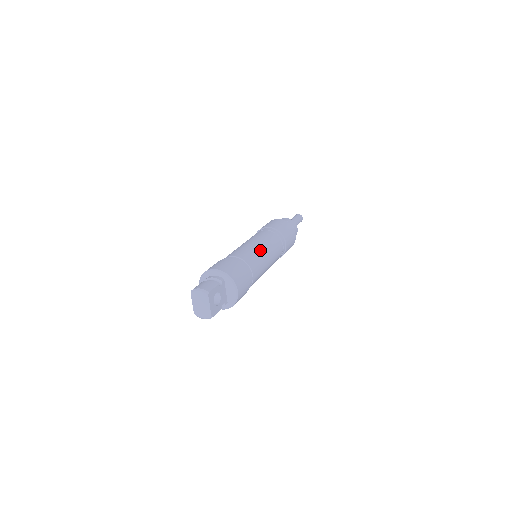
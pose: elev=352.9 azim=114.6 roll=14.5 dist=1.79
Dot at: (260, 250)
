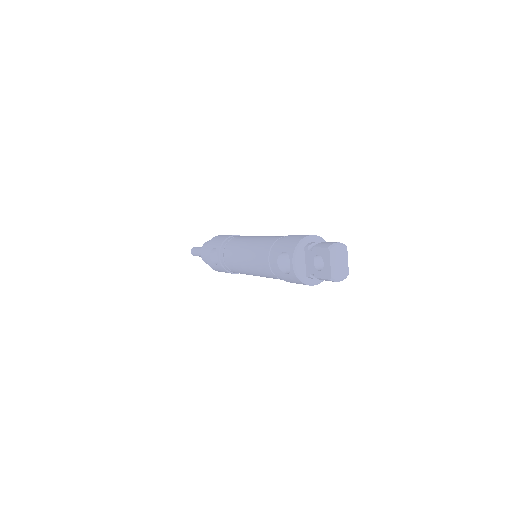
Dot at: occluded
